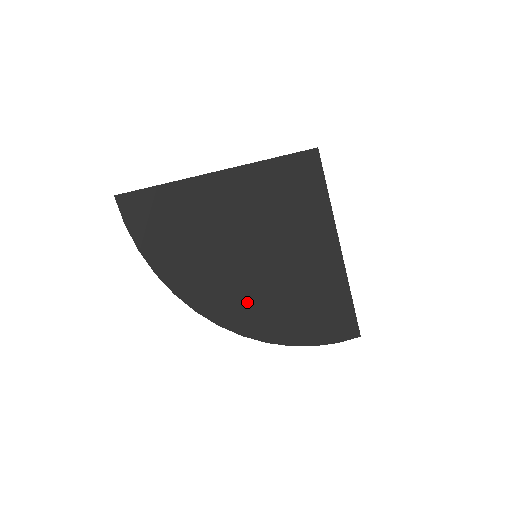
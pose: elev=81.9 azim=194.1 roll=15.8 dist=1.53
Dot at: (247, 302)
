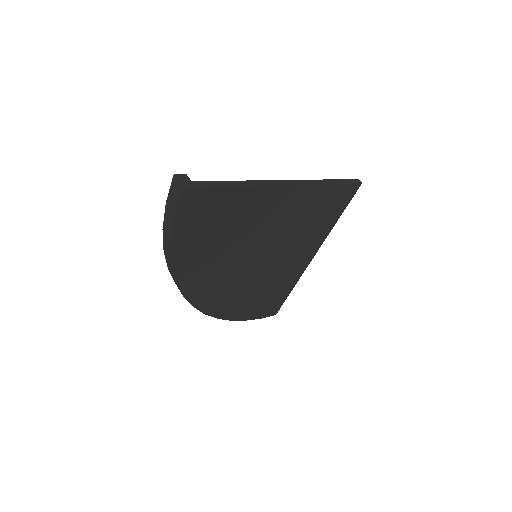
Dot at: (226, 291)
